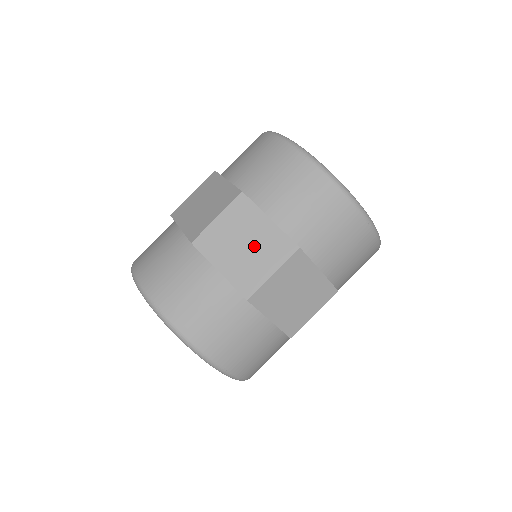
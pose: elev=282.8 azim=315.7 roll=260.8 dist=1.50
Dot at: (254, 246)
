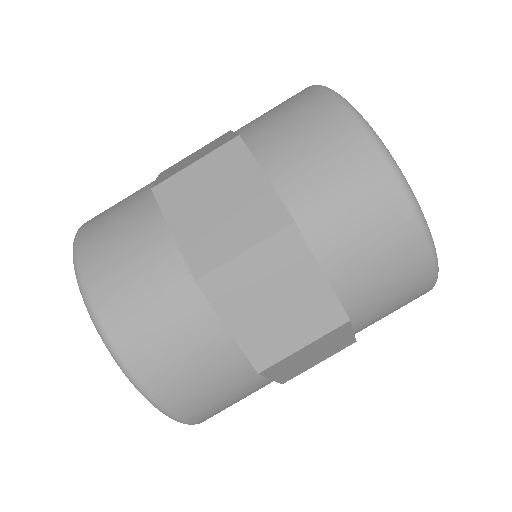
Dot at: (230, 207)
